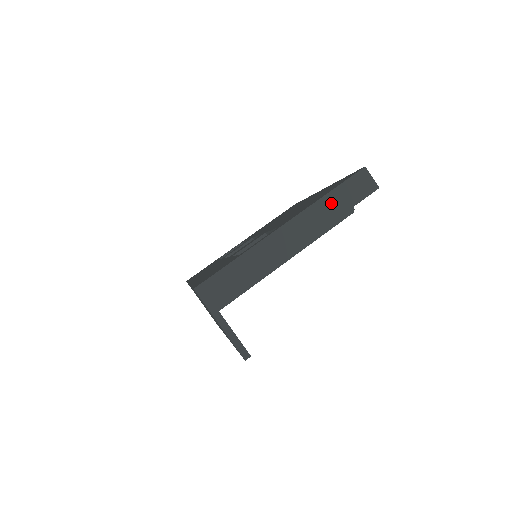
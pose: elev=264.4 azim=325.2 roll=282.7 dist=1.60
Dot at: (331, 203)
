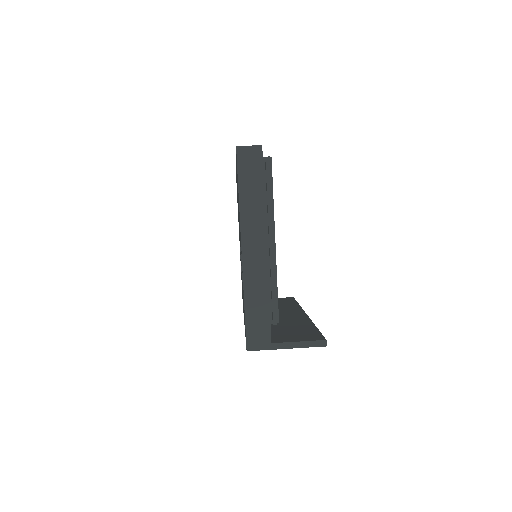
Dot at: (249, 198)
